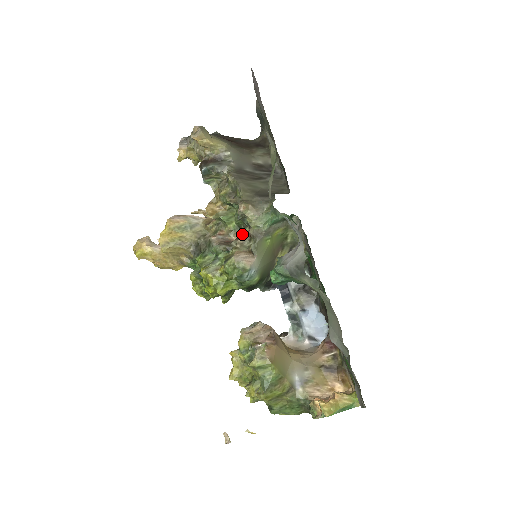
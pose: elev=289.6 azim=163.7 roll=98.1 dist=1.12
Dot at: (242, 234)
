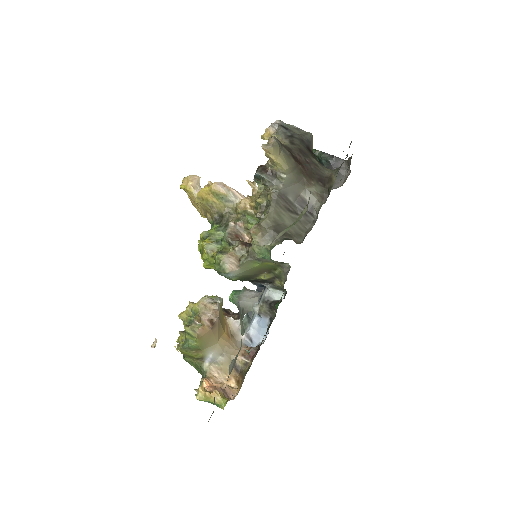
Dot at: (252, 239)
